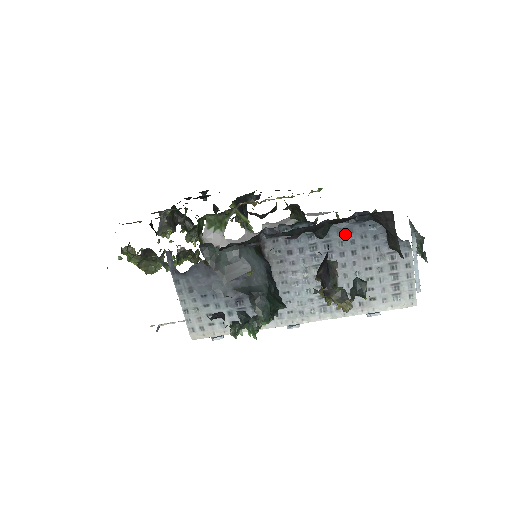
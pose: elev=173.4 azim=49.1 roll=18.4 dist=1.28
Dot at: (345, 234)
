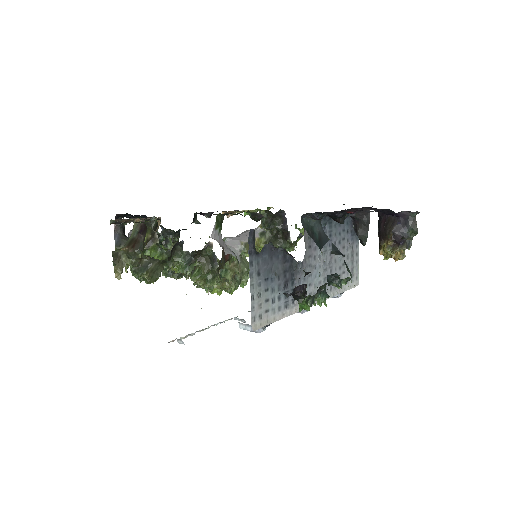
Dot at: (337, 227)
